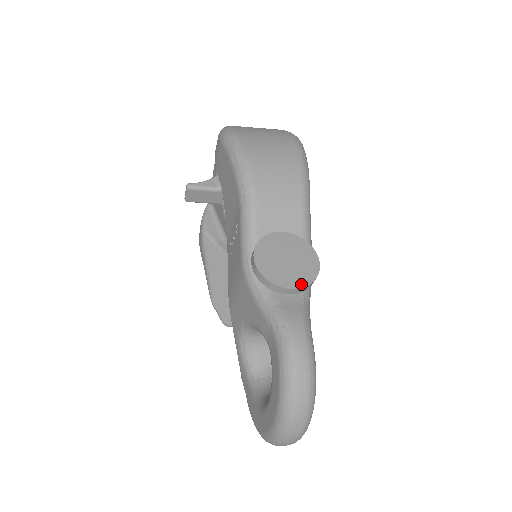
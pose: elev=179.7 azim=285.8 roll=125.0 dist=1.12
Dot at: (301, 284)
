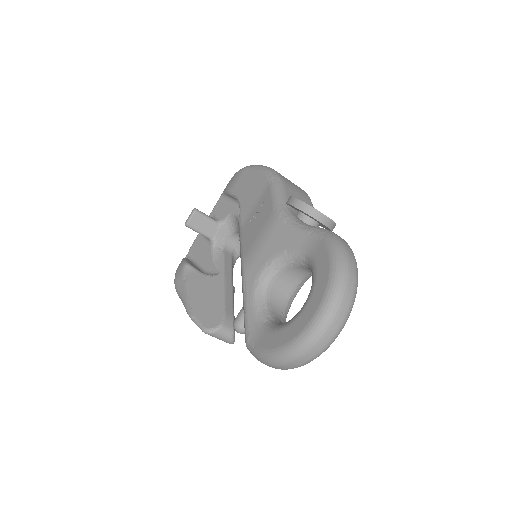
Dot at: (329, 218)
